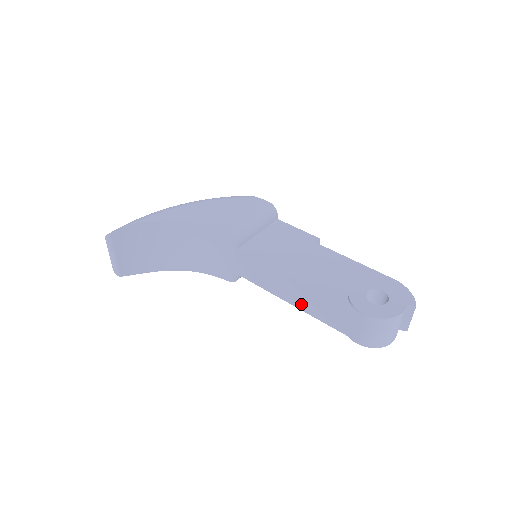
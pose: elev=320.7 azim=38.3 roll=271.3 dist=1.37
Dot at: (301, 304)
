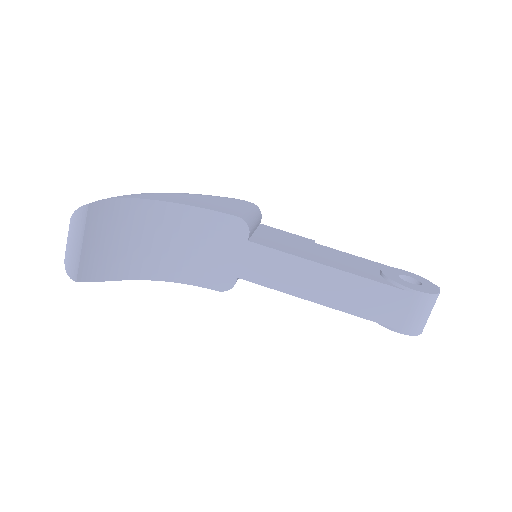
Dot at: (330, 298)
